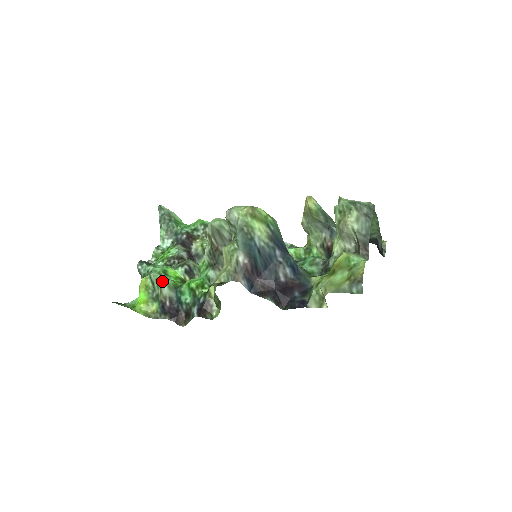
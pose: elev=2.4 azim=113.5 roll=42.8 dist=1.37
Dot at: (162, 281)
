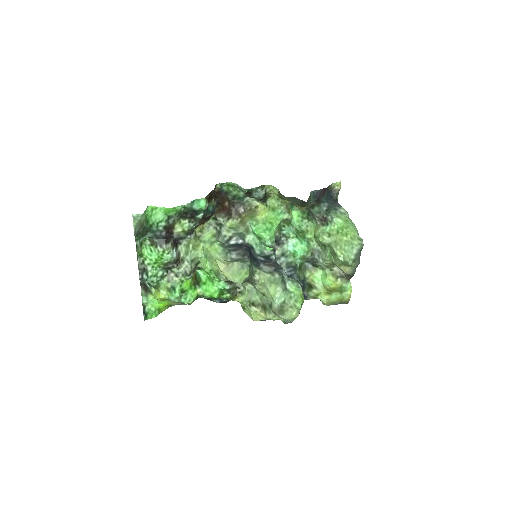
Dot at: (188, 303)
